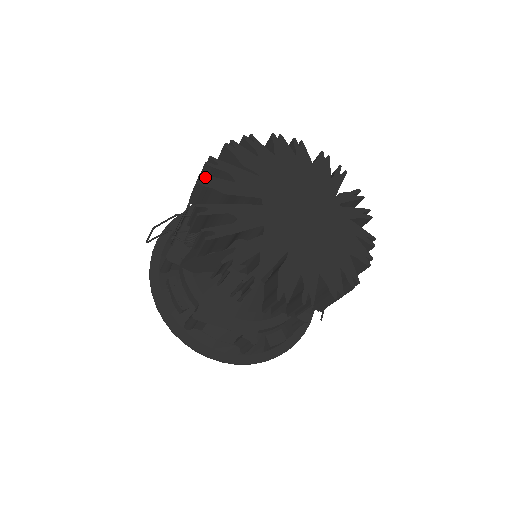
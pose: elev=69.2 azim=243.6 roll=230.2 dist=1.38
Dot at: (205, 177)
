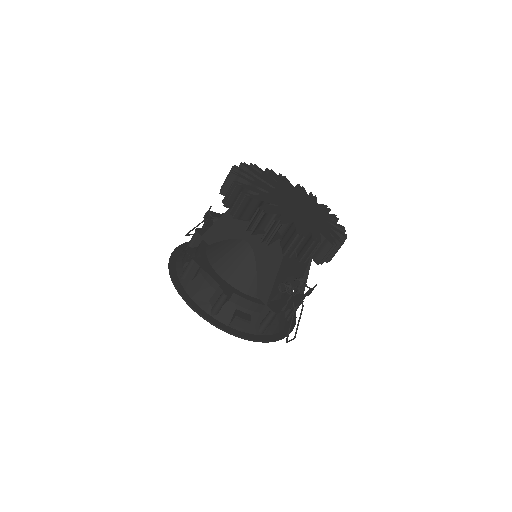
Dot at: (247, 165)
